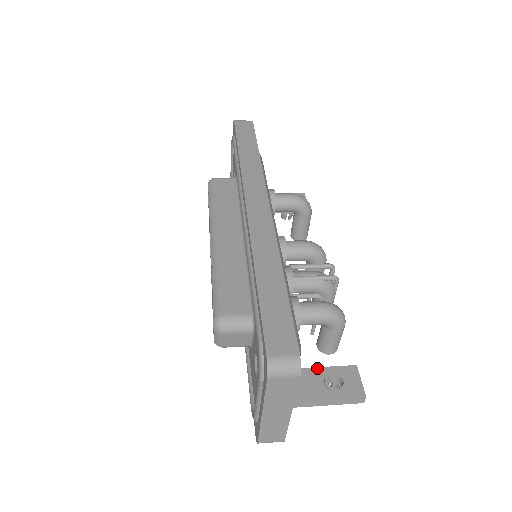
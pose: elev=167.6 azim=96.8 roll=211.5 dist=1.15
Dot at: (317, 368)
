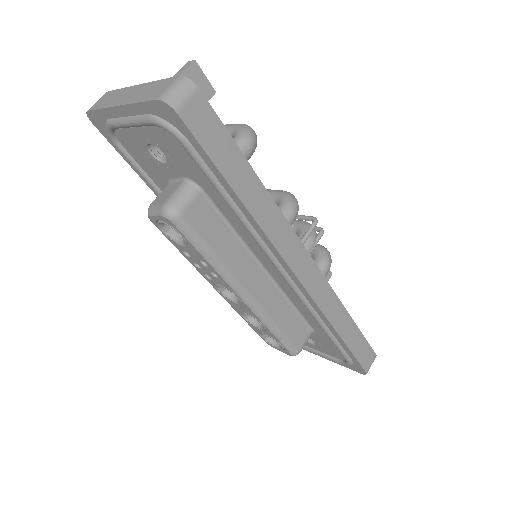
Dot at: occluded
